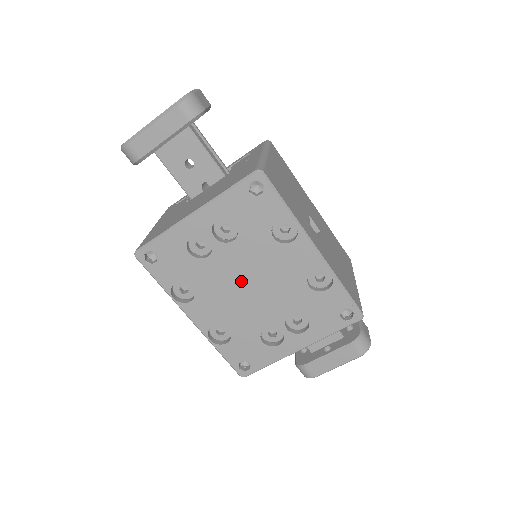
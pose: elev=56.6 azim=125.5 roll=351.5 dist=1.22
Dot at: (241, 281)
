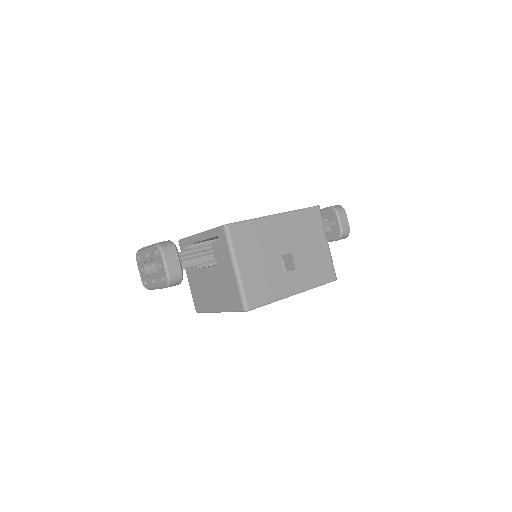
Dot at: occluded
